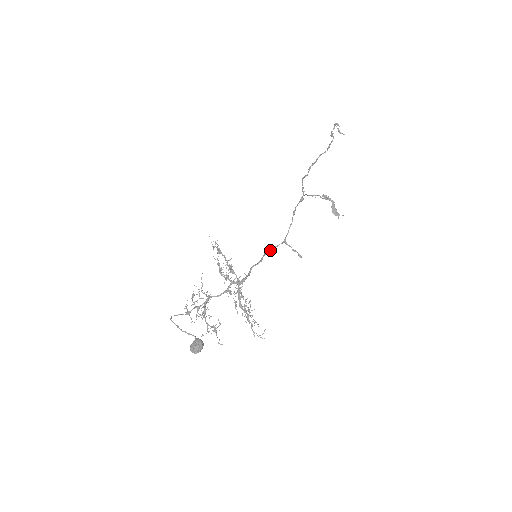
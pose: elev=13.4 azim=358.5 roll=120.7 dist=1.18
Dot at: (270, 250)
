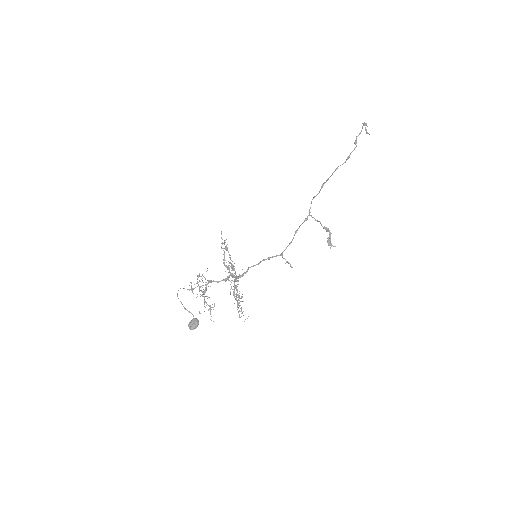
Dot at: (268, 259)
